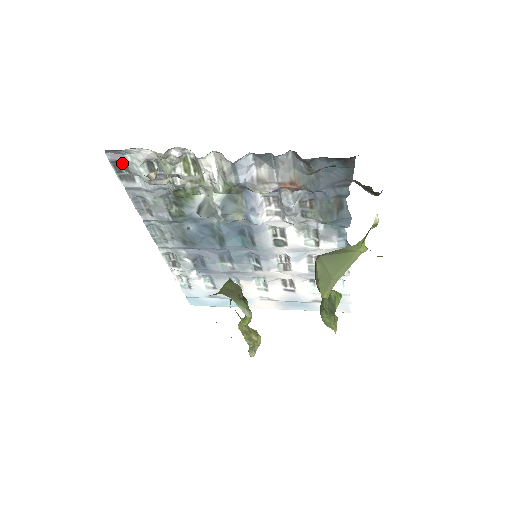
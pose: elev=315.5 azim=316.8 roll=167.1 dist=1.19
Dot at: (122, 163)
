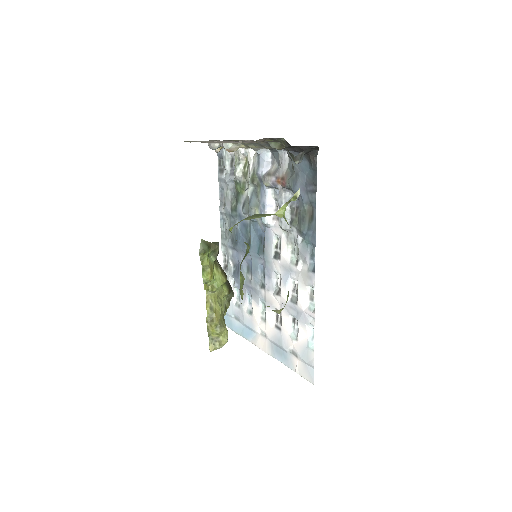
Dot at: (222, 158)
